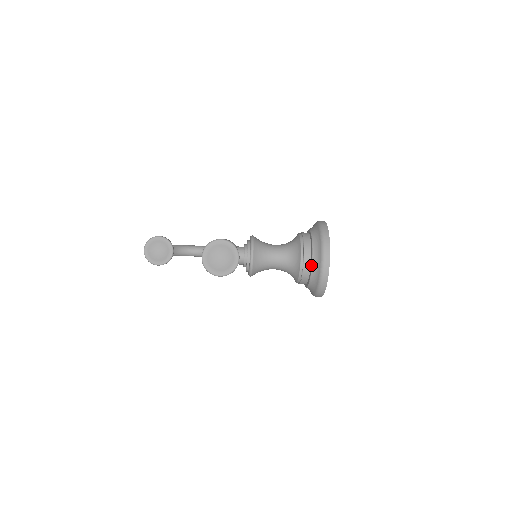
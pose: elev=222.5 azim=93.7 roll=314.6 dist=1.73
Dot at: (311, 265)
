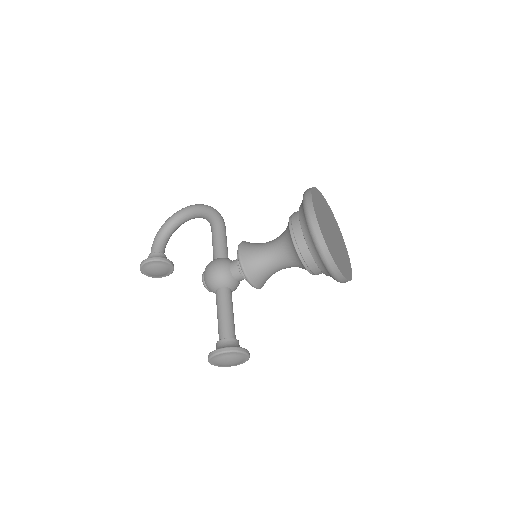
Dot at: (323, 273)
